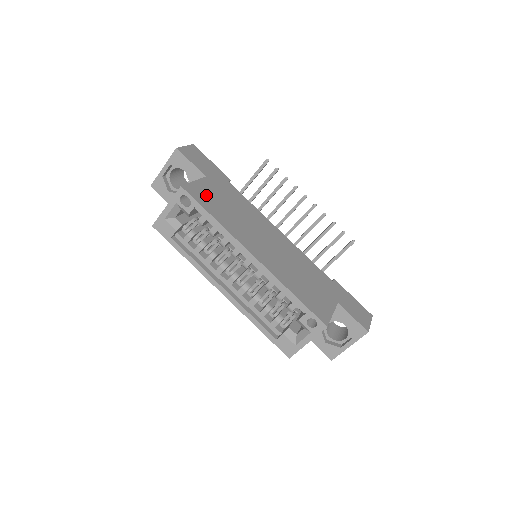
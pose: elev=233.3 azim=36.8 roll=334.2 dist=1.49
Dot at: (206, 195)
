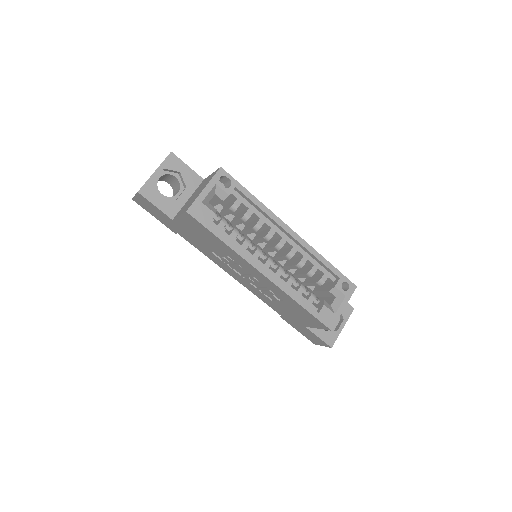
Dot at: occluded
